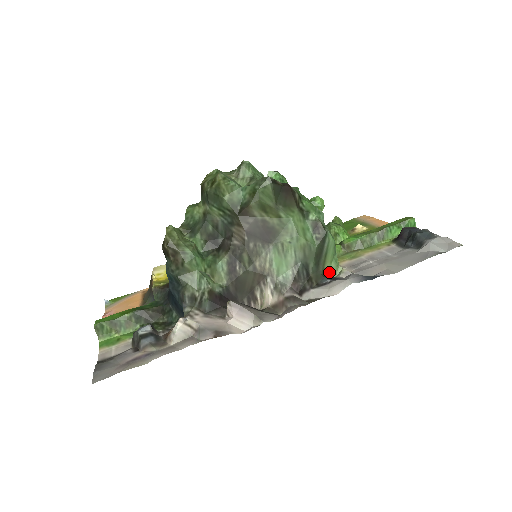
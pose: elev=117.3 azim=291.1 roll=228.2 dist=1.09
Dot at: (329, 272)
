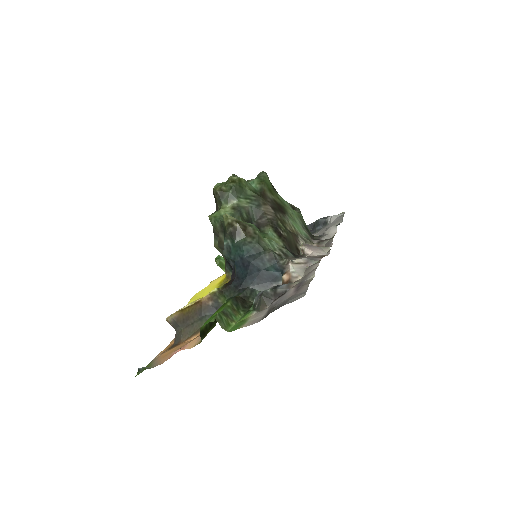
Dot at: occluded
